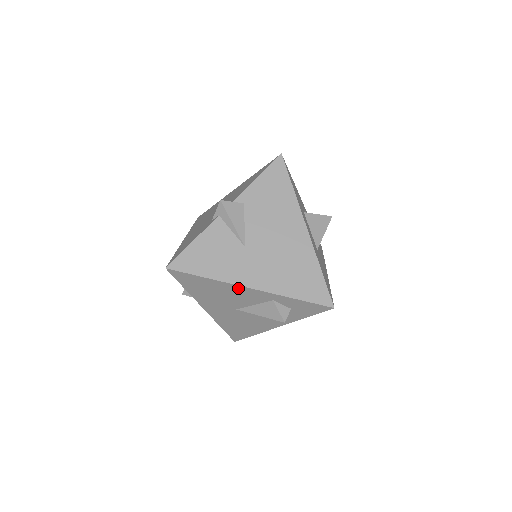
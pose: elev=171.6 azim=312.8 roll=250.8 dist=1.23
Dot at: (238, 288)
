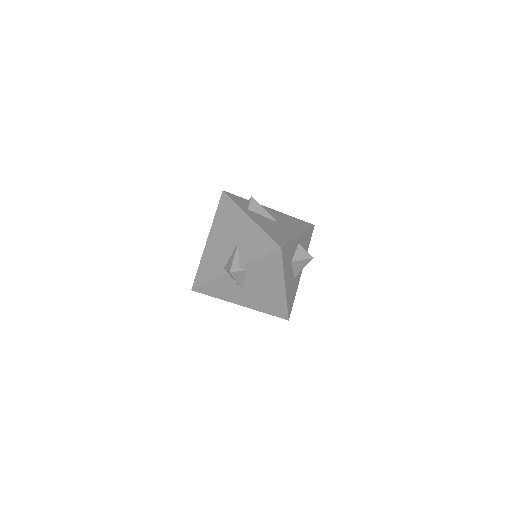
Dot at: (235, 302)
